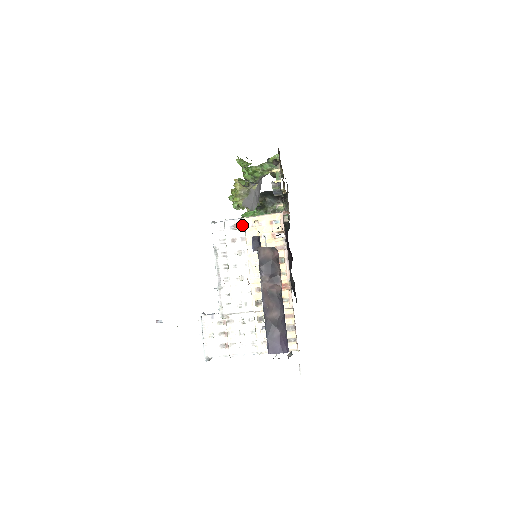
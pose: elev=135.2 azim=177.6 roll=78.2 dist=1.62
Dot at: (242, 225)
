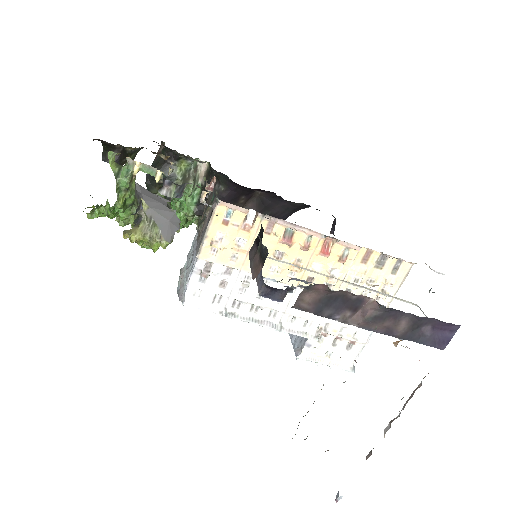
Dot at: (207, 264)
